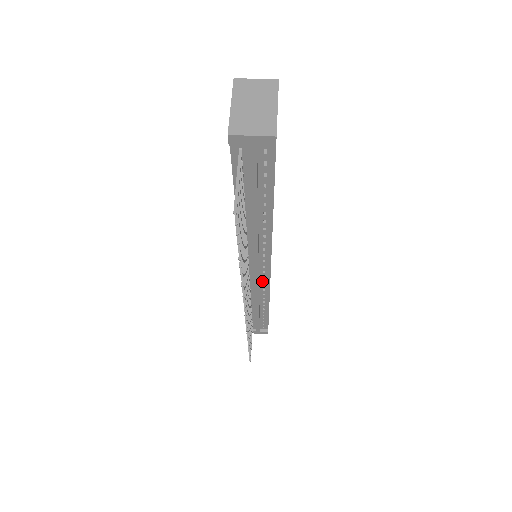
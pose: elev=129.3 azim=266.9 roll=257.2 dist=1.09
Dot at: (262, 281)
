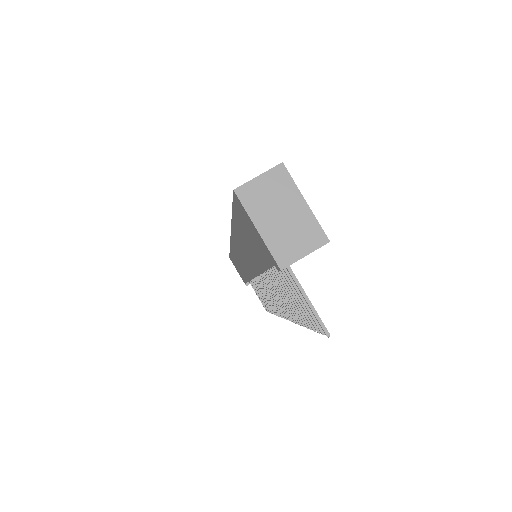
Dot at: occluded
